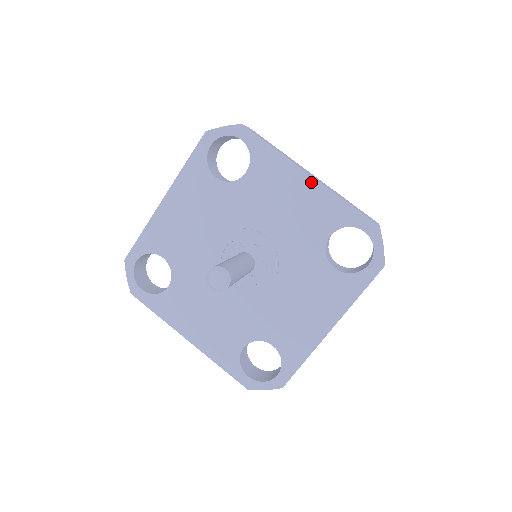
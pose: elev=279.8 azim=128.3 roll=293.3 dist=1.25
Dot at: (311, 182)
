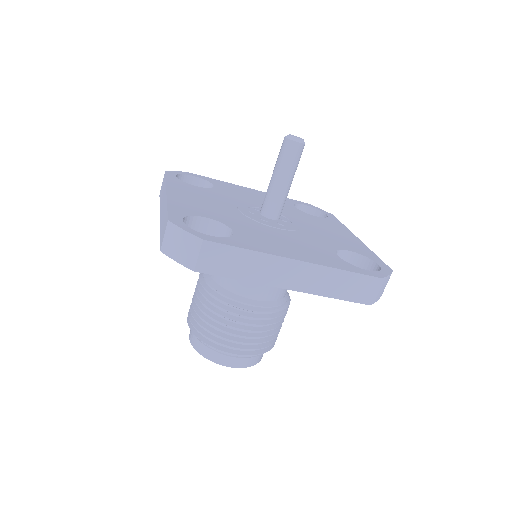
Dot at: (357, 240)
